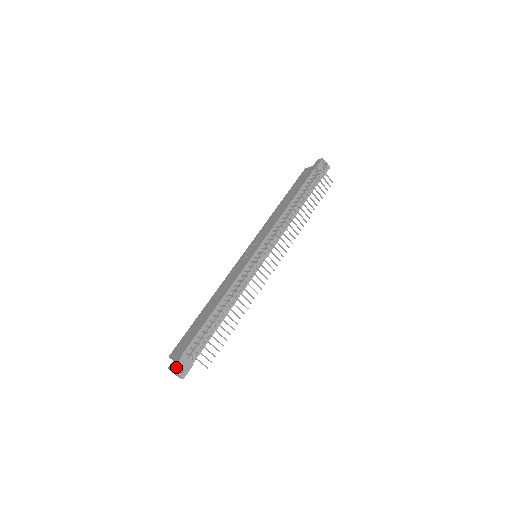
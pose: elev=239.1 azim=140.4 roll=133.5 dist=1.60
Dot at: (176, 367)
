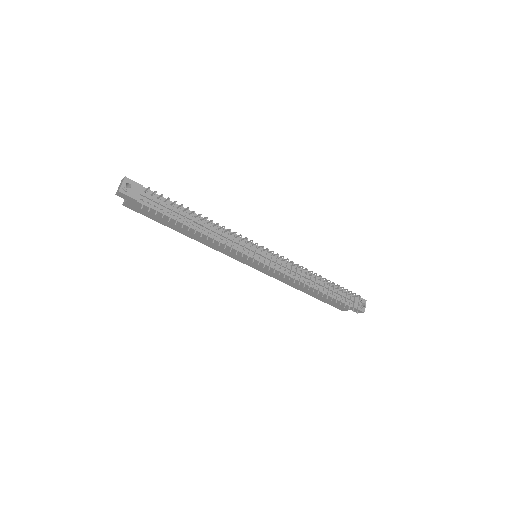
Dot at: (130, 181)
